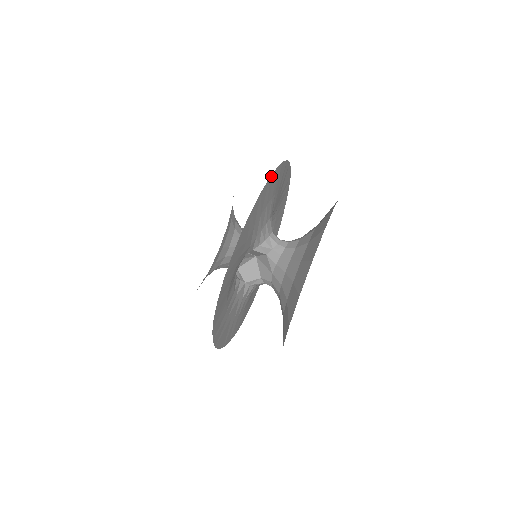
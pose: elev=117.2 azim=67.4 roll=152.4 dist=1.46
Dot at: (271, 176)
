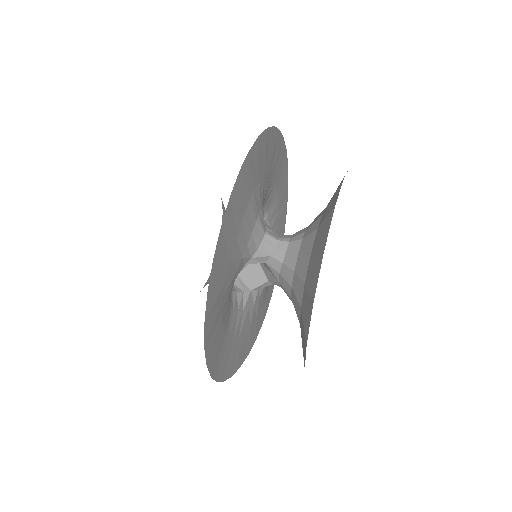
Dot at: (232, 191)
